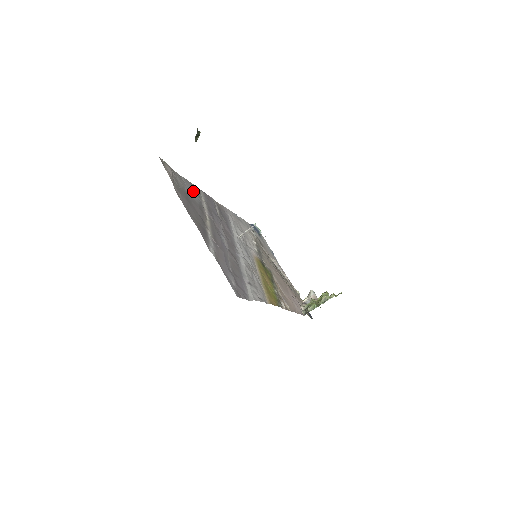
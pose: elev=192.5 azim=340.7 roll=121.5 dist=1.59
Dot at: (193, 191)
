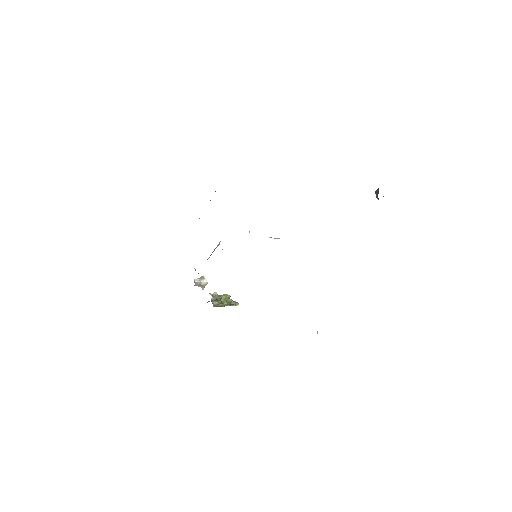
Dot at: occluded
